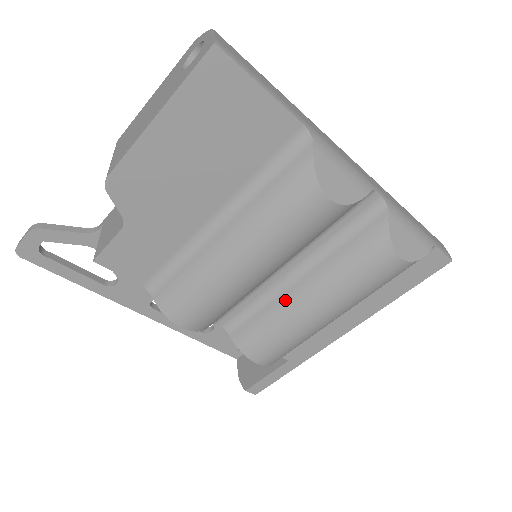
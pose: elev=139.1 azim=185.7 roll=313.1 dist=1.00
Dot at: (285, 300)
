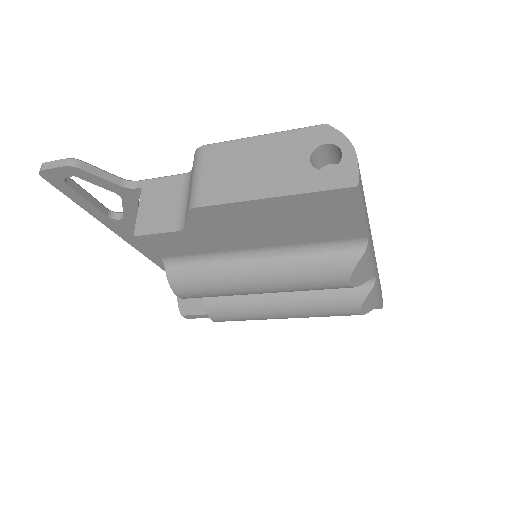
Dot at: (263, 299)
